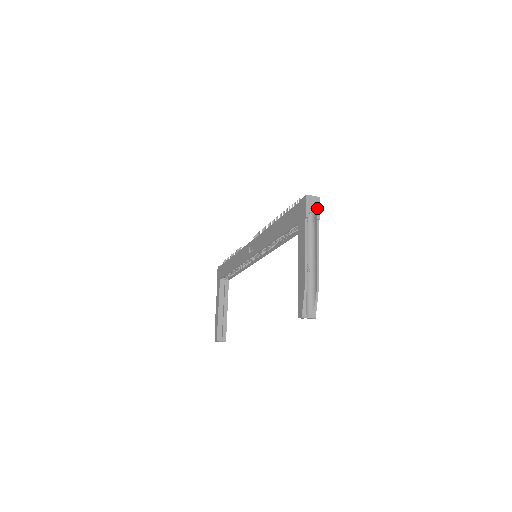
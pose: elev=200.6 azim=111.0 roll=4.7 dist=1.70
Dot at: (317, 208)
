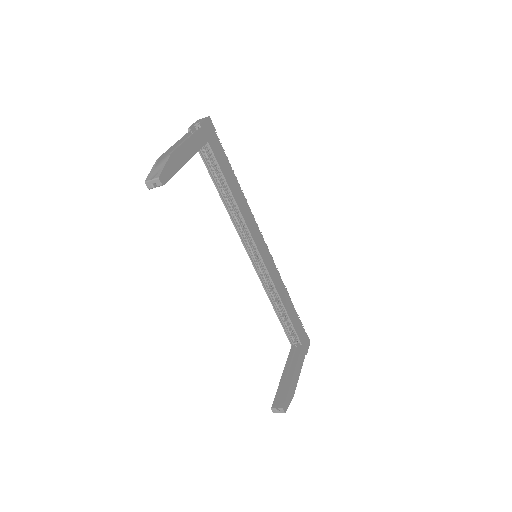
Dot at: (202, 121)
